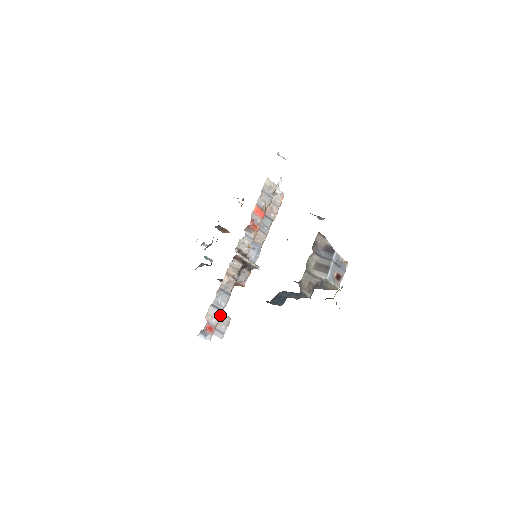
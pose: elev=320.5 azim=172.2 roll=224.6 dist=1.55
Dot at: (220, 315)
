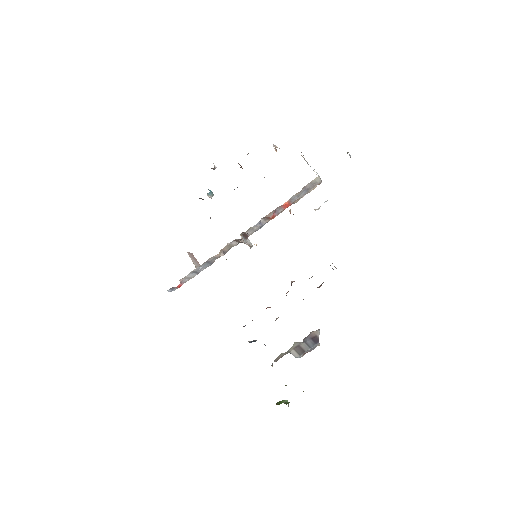
Dot at: (194, 276)
